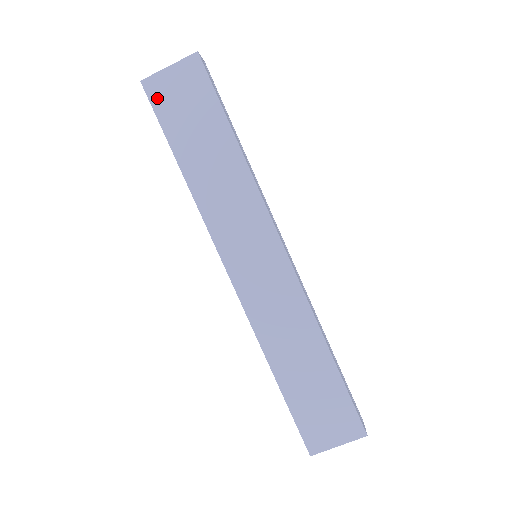
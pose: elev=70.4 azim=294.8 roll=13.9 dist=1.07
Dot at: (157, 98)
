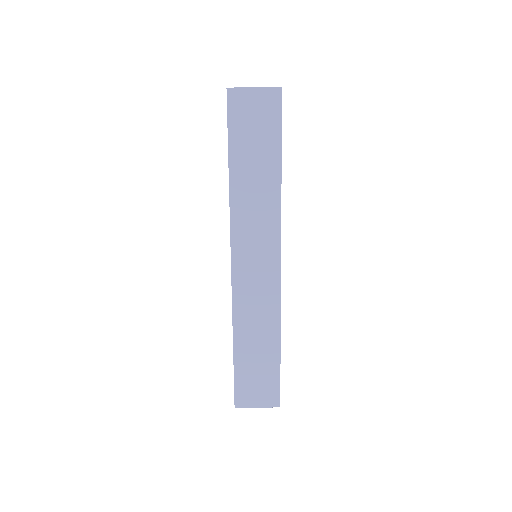
Dot at: (234, 108)
